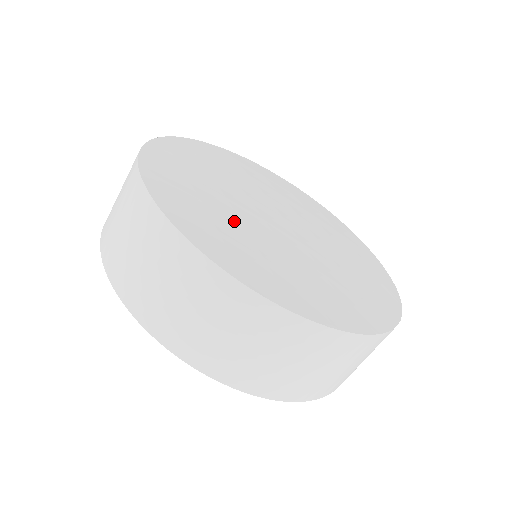
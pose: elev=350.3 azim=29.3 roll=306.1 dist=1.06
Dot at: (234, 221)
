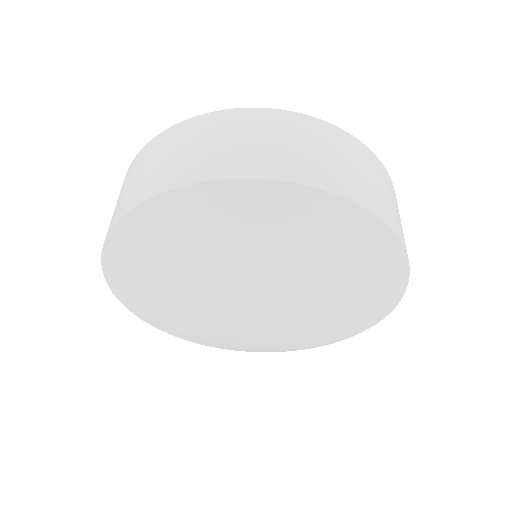
Dot at: occluded
